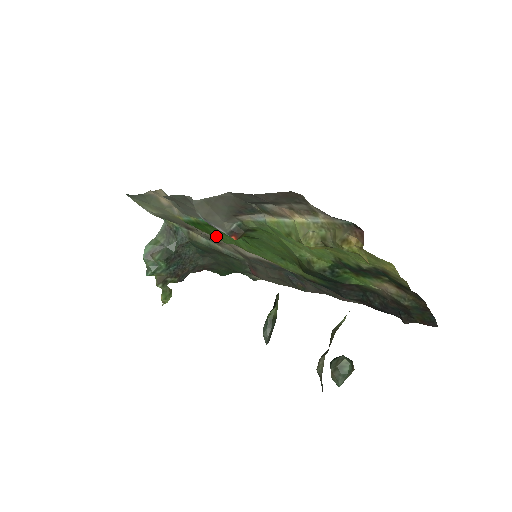
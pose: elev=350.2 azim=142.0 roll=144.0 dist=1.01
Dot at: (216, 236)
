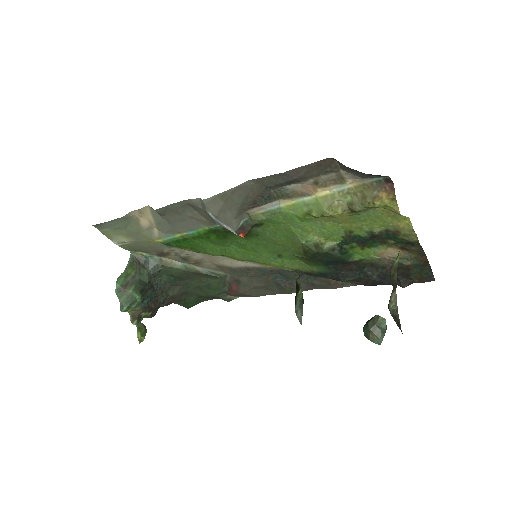
Dot at: (203, 250)
